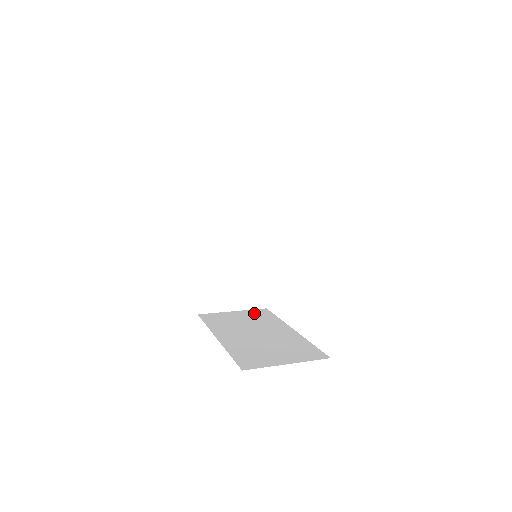
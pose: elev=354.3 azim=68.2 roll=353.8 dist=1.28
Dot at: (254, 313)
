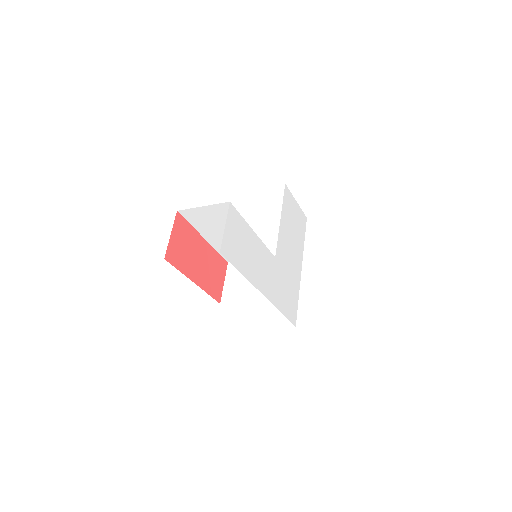
Dot at: occluded
